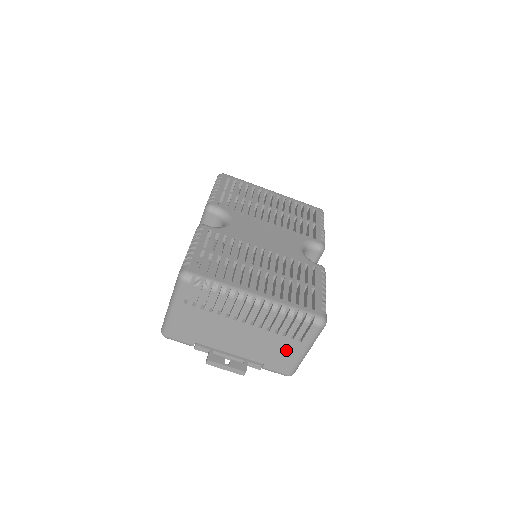
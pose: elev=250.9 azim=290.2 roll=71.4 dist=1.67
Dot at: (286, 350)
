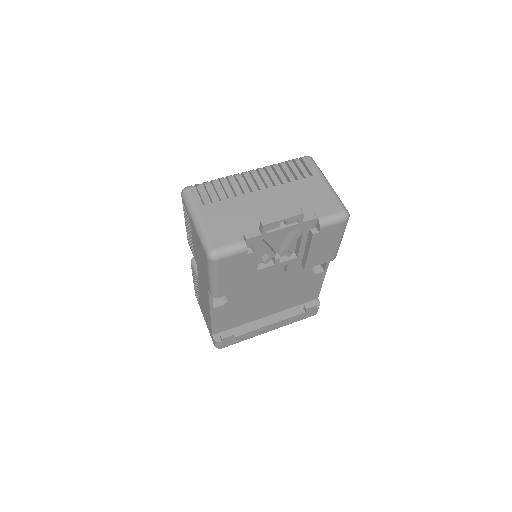
Dot at: (313, 190)
